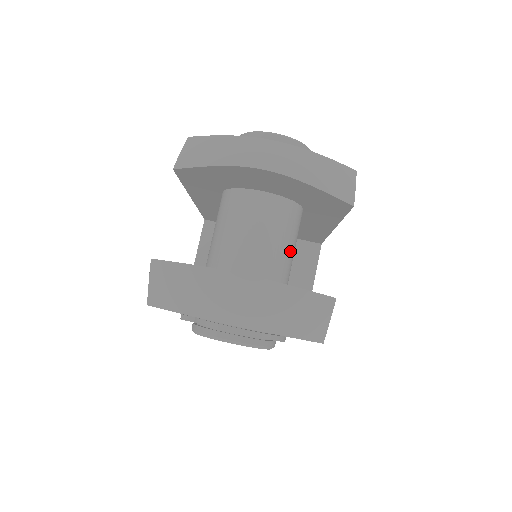
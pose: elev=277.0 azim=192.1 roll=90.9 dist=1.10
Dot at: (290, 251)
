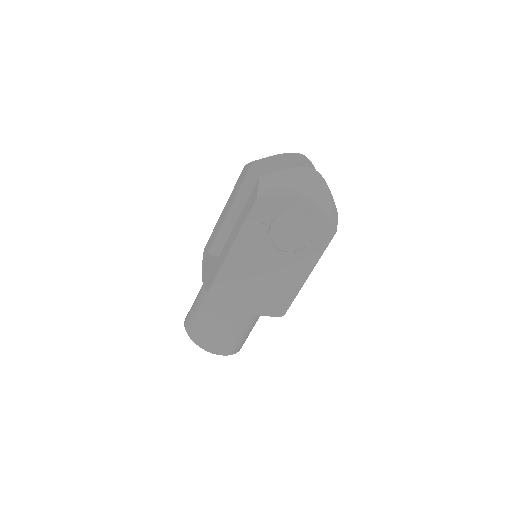
Dot at: occluded
